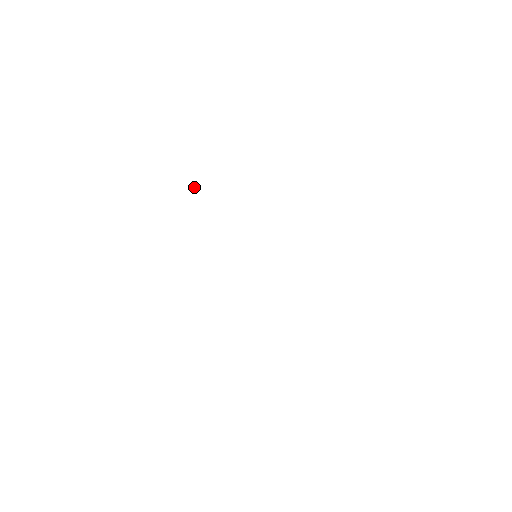
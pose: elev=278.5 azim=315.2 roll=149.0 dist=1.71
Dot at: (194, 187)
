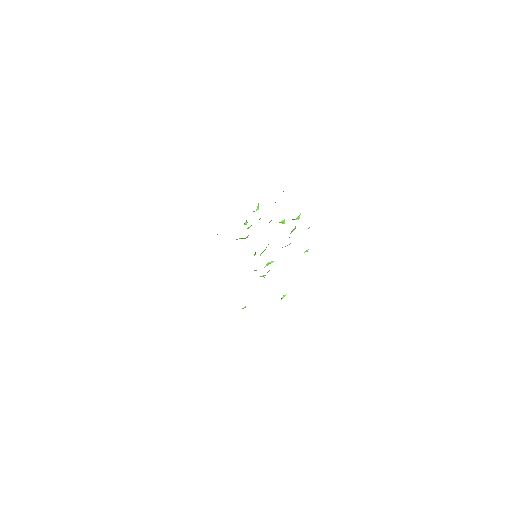
Dot at: (246, 222)
